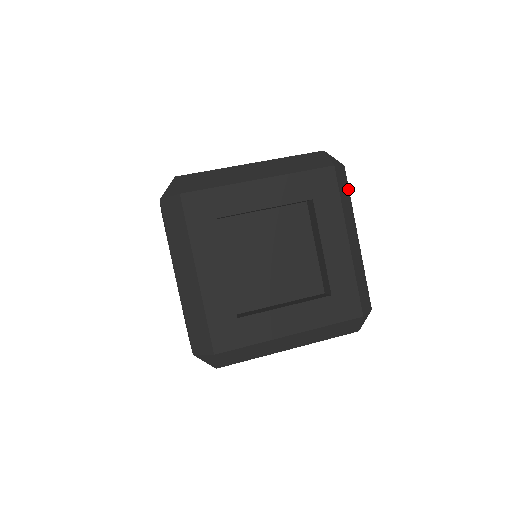
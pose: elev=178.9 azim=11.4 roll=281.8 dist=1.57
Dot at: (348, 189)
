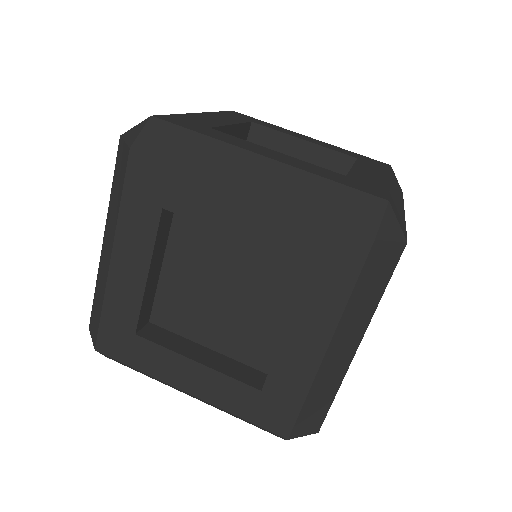
Dot at: (388, 278)
